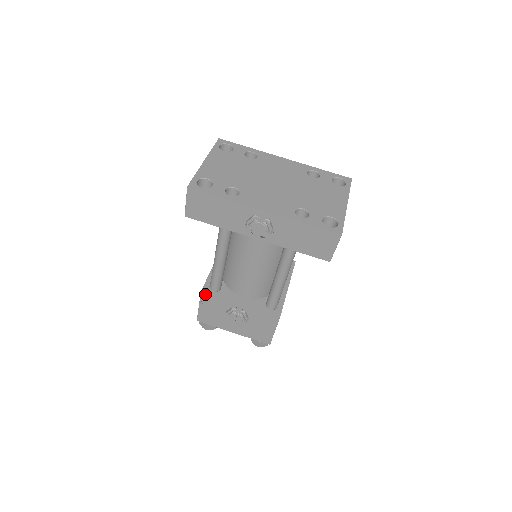
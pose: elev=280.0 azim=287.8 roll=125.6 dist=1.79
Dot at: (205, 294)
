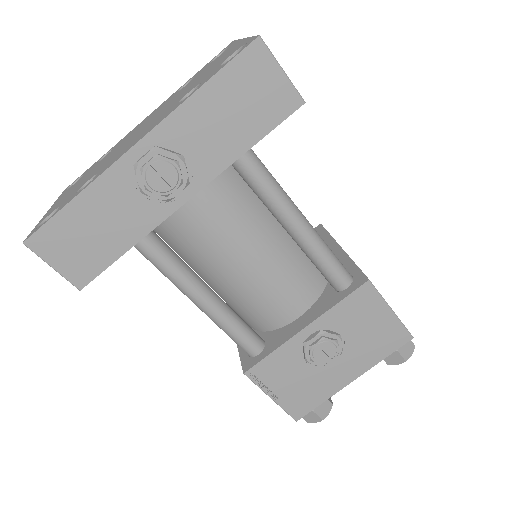
Dot at: (252, 370)
